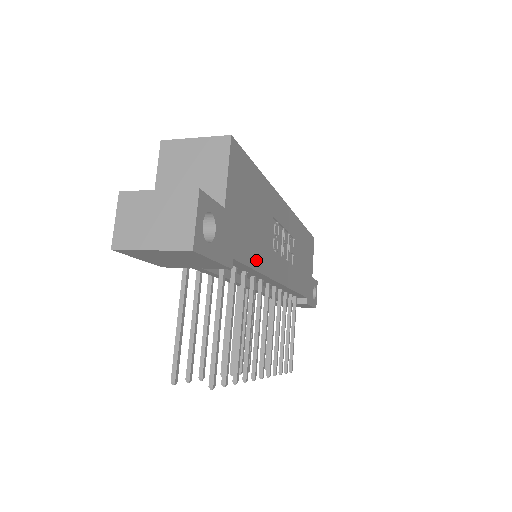
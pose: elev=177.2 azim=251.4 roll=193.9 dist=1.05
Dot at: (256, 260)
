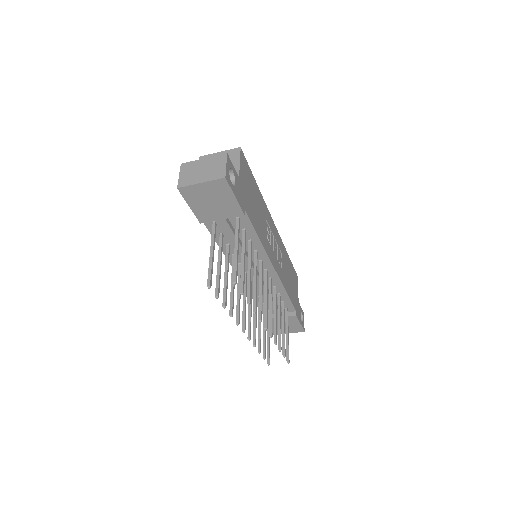
Dot at: (258, 230)
